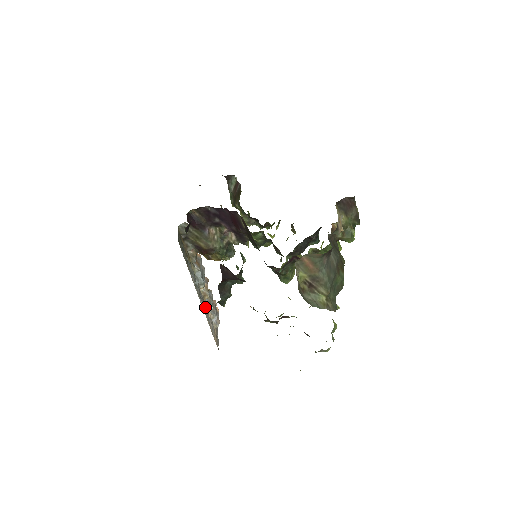
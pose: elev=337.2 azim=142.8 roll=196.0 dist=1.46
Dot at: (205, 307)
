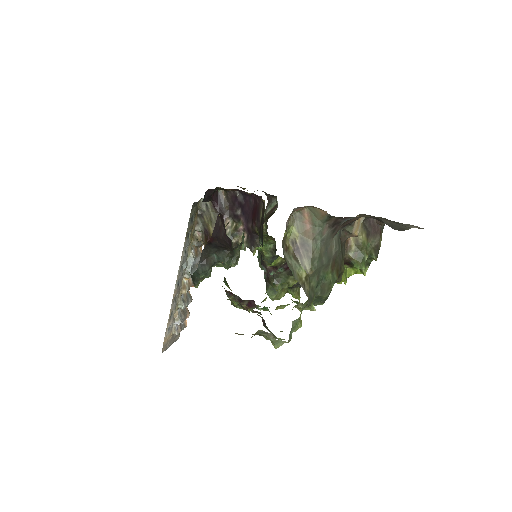
Dot at: (176, 300)
